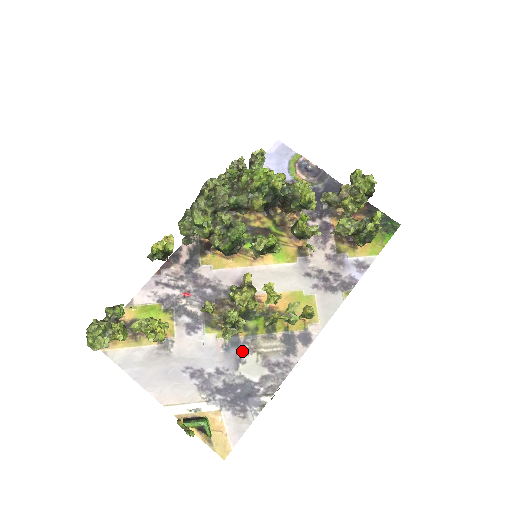
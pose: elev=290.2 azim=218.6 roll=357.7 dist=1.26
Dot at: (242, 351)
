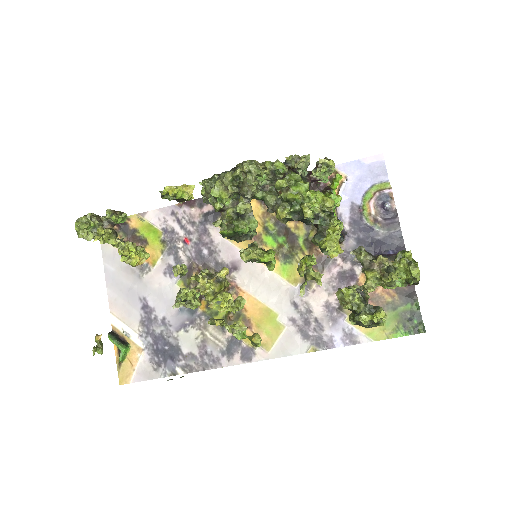
Dot at: (192, 321)
